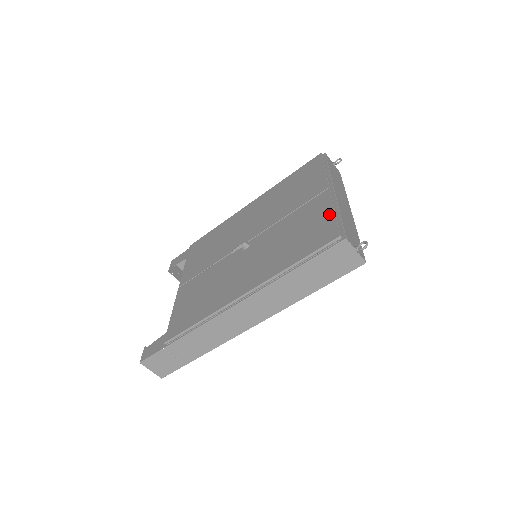
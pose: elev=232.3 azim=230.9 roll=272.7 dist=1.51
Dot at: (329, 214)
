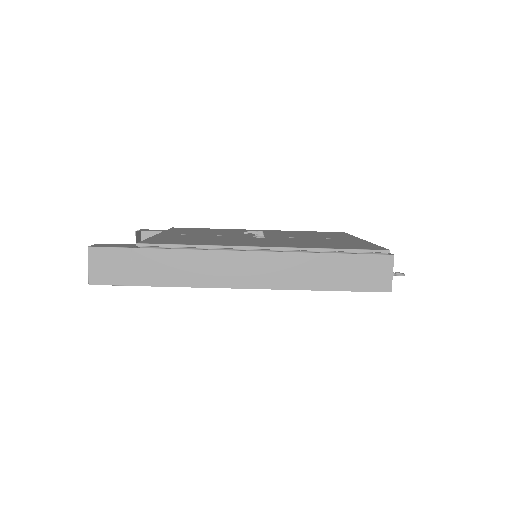
Dot at: (370, 244)
